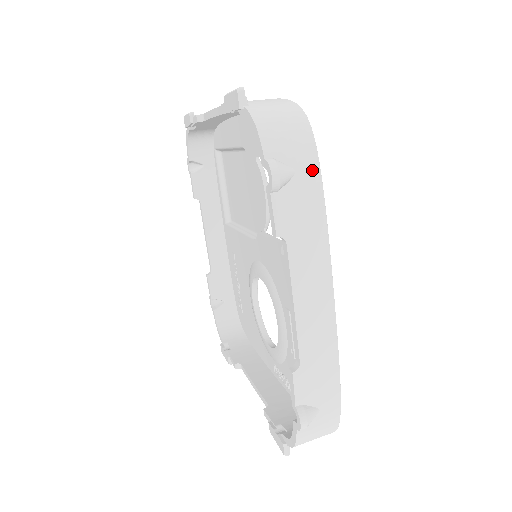
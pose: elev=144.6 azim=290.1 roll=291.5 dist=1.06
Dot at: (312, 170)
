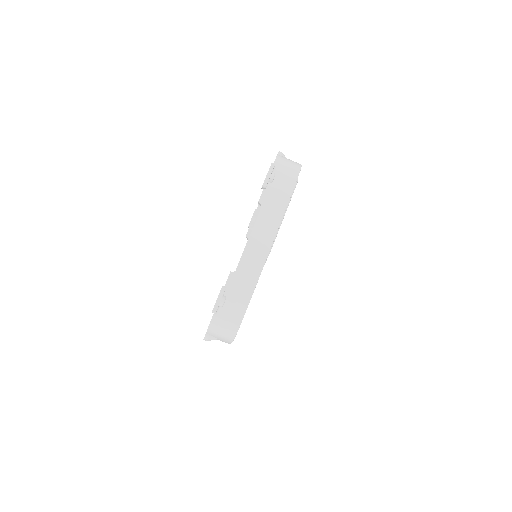
Dot at: (227, 342)
